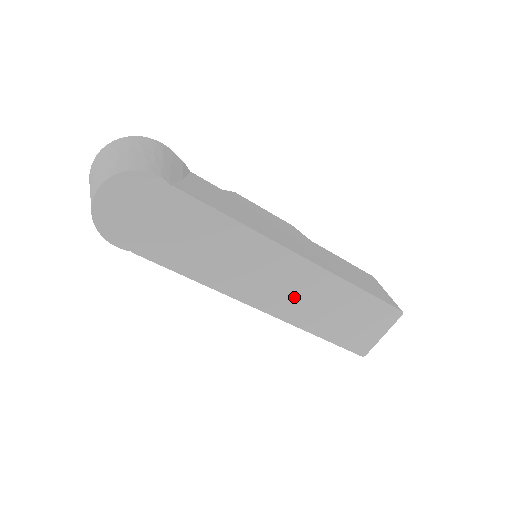
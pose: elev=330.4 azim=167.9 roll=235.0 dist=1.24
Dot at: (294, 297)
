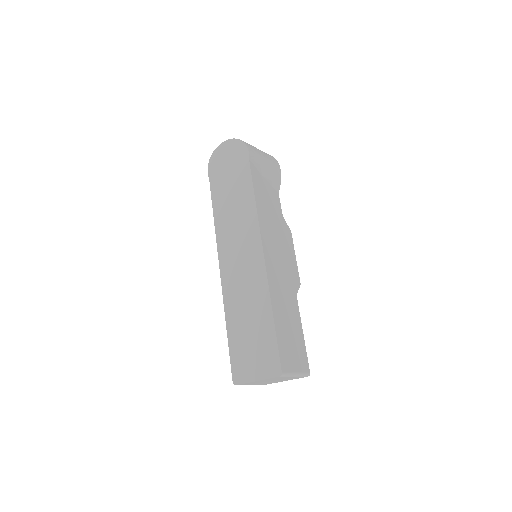
Dot at: (240, 281)
